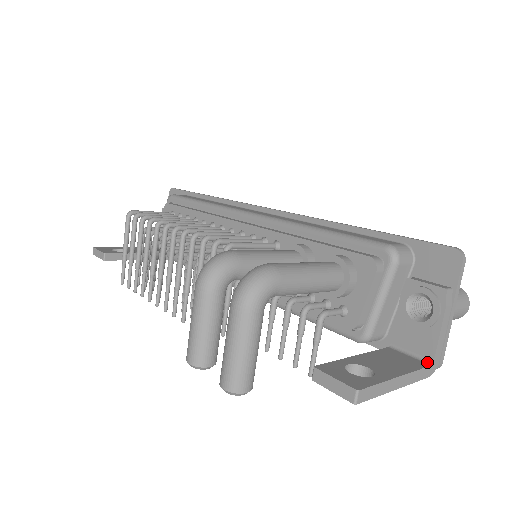
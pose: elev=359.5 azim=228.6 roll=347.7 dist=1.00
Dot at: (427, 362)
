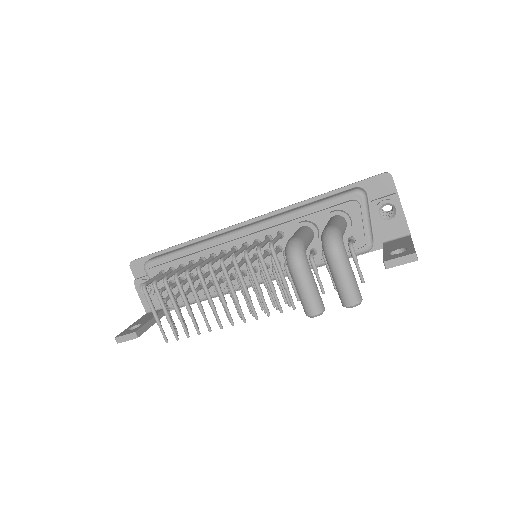
Dot at: (407, 235)
